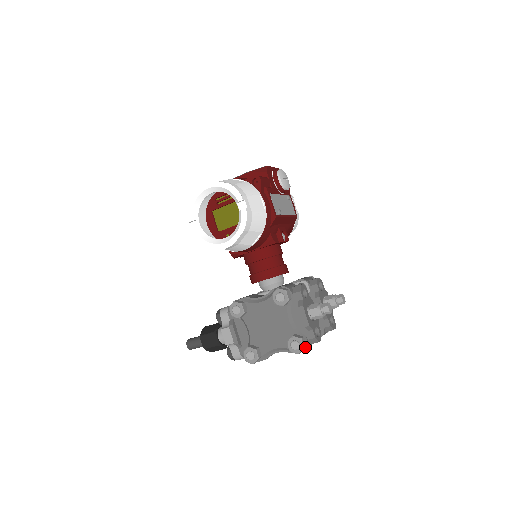
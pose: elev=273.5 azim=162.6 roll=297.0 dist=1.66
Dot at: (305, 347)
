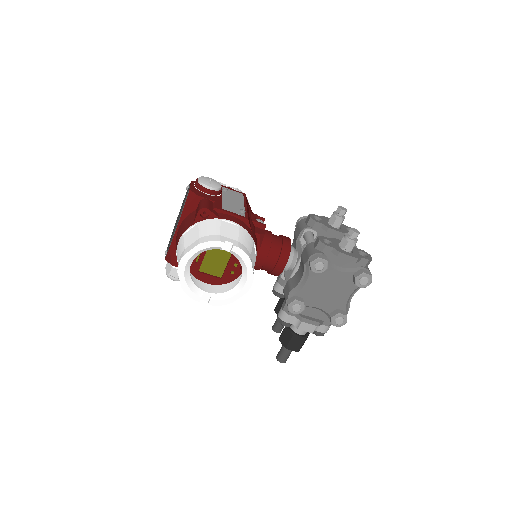
Dot at: (370, 274)
